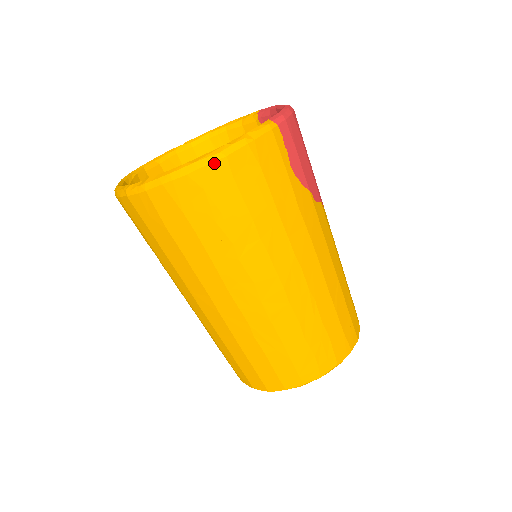
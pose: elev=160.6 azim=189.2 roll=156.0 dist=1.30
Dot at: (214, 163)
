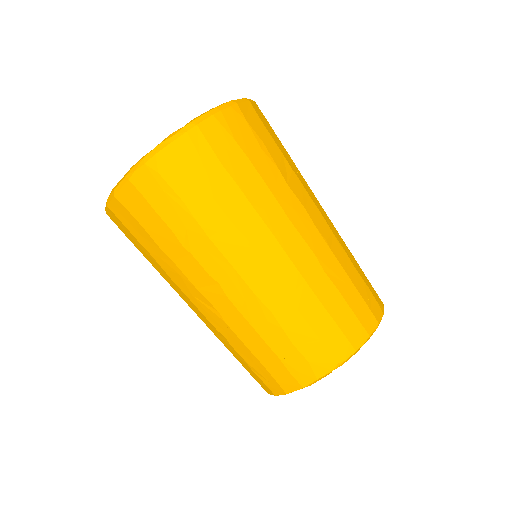
Dot at: (244, 103)
